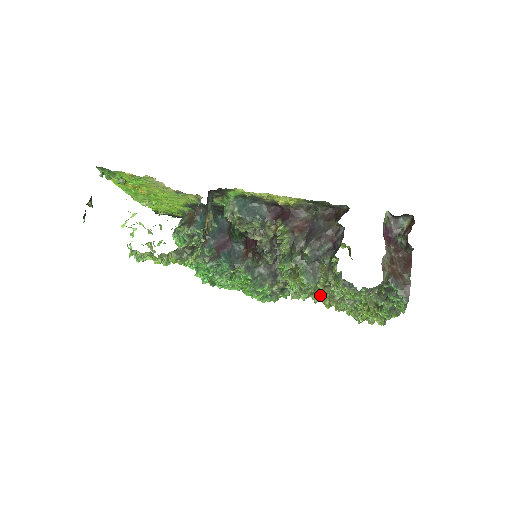
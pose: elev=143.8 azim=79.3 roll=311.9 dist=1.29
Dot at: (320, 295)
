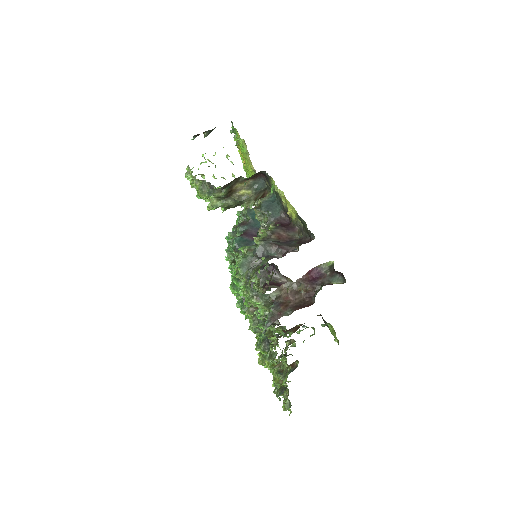
Dot at: occluded
